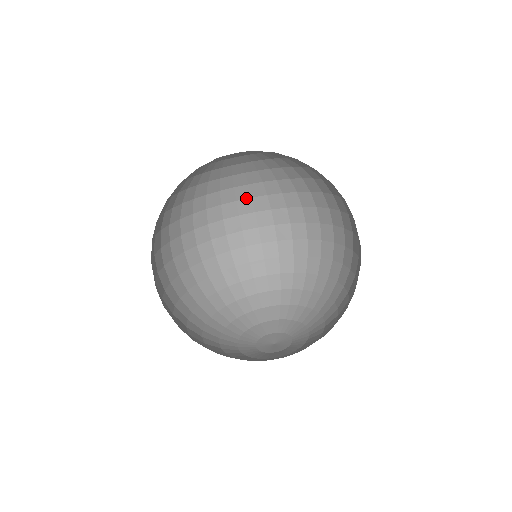
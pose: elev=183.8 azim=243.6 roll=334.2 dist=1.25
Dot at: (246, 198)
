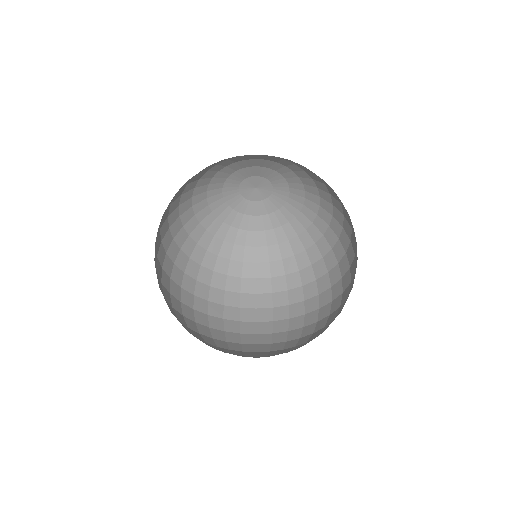
Dot at: (222, 273)
